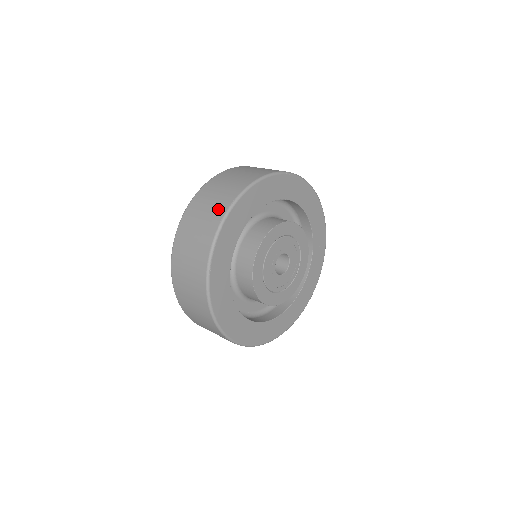
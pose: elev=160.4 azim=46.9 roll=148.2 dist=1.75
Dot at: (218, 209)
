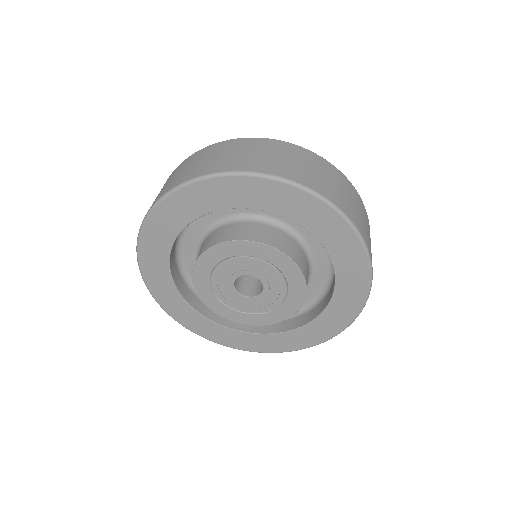
Dot at: (257, 163)
